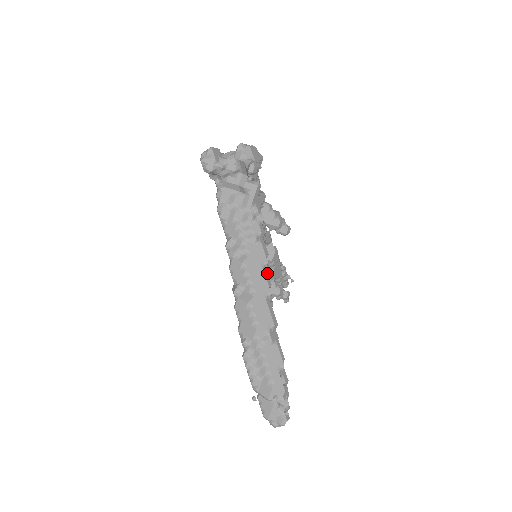
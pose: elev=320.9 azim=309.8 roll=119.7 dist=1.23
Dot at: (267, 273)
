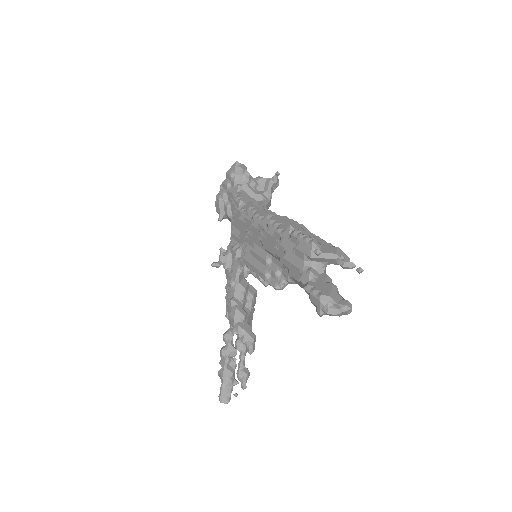
Dot at: occluded
